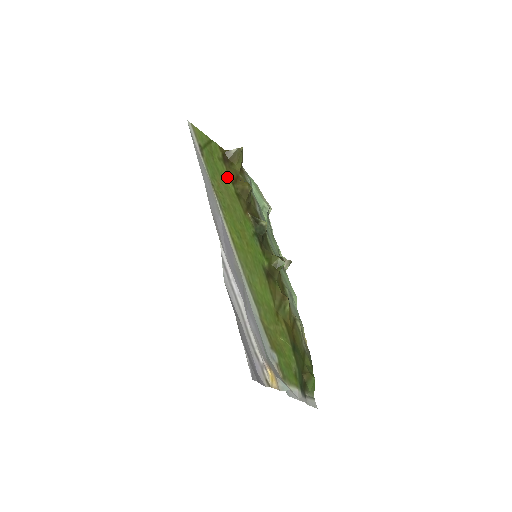
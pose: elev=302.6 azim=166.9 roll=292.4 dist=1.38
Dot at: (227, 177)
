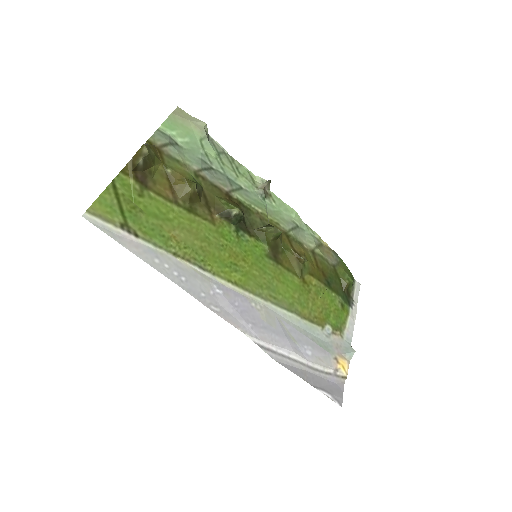
Dot at: (166, 205)
